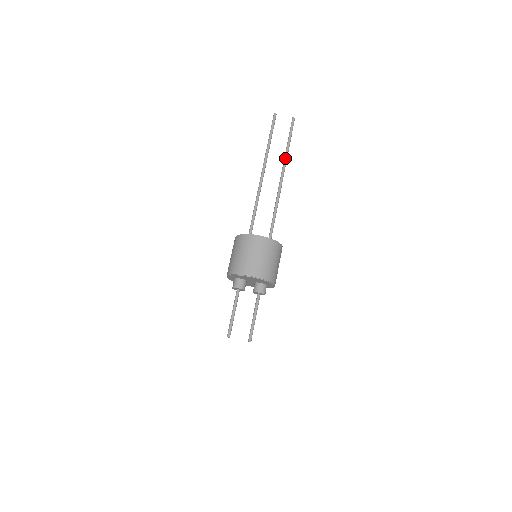
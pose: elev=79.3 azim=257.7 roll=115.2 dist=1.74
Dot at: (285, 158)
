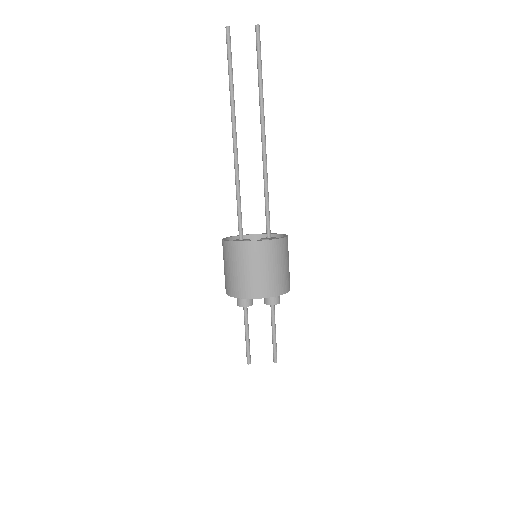
Dot at: (260, 100)
